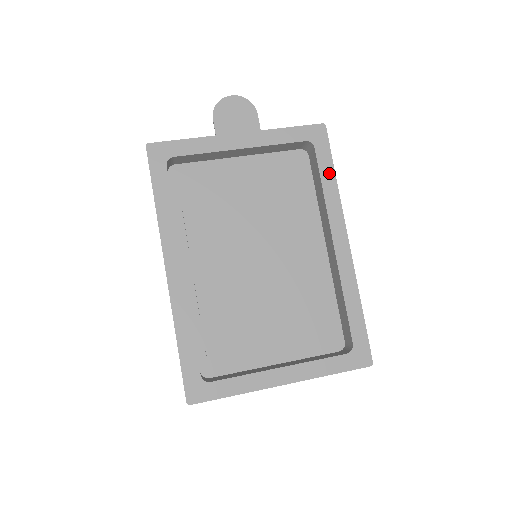
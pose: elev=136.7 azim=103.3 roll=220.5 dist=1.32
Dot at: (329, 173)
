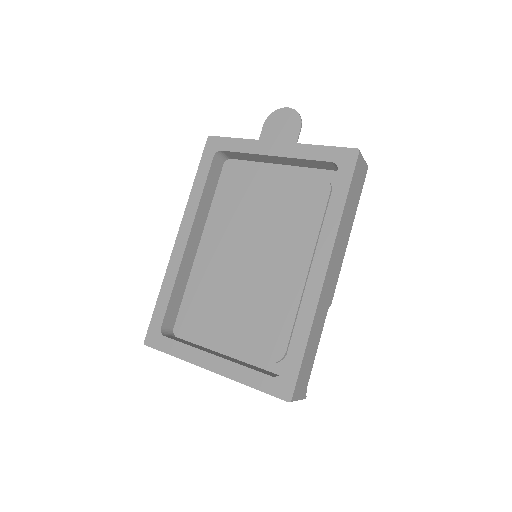
Dot at: (340, 199)
